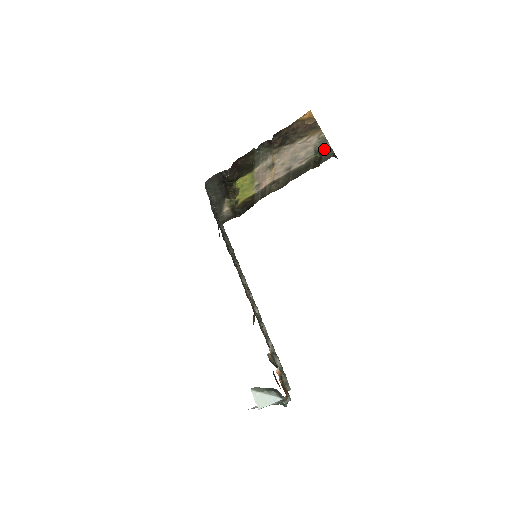
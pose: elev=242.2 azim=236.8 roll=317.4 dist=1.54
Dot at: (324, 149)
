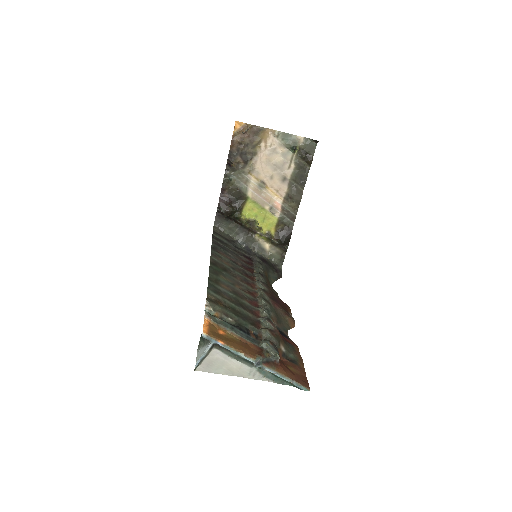
Dot at: (296, 142)
